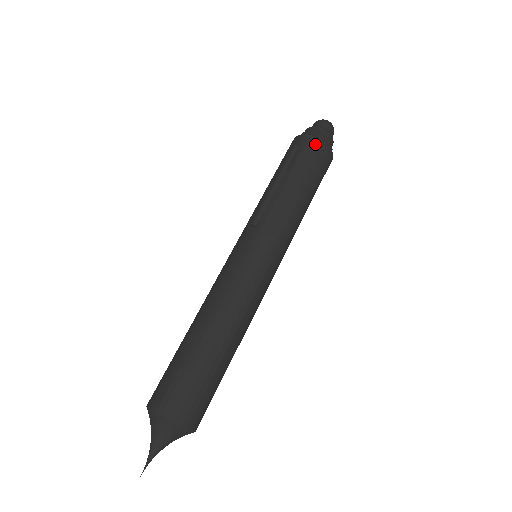
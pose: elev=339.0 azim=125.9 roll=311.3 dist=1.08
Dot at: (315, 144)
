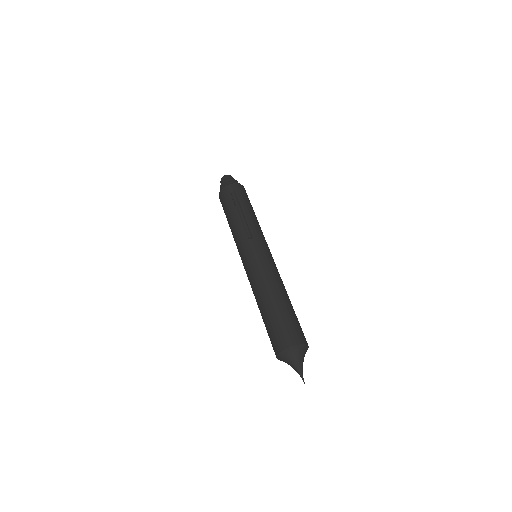
Dot at: (240, 187)
